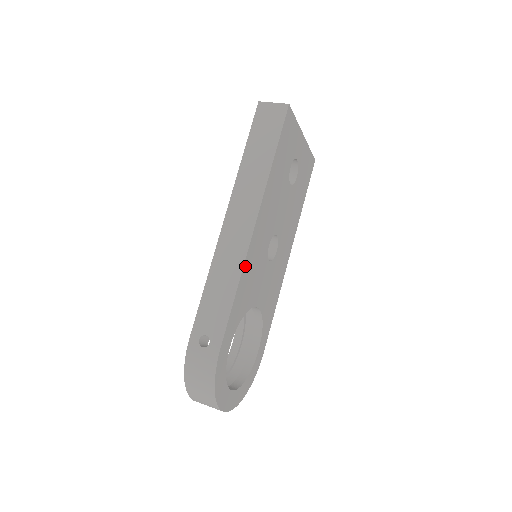
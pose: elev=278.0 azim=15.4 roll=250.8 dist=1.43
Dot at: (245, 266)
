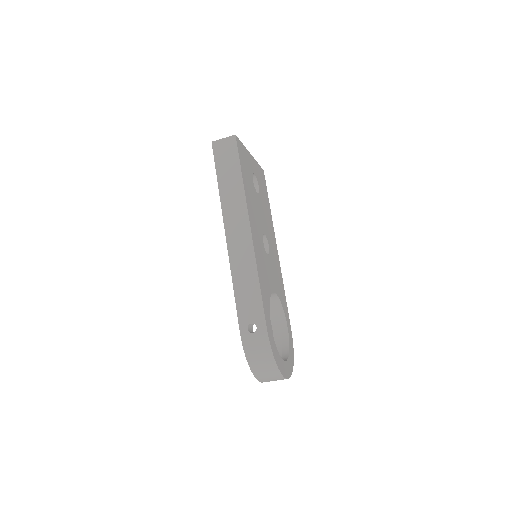
Dot at: (257, 261)
